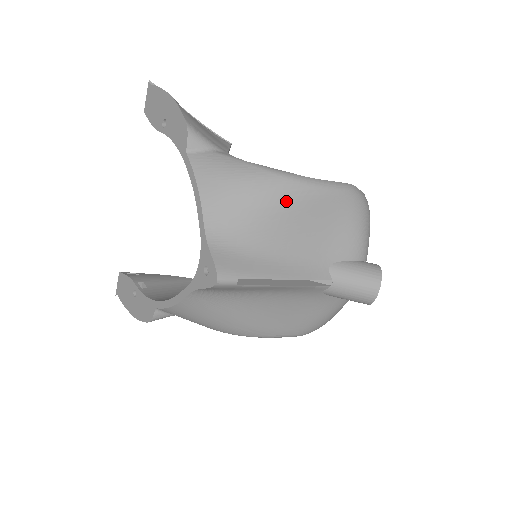
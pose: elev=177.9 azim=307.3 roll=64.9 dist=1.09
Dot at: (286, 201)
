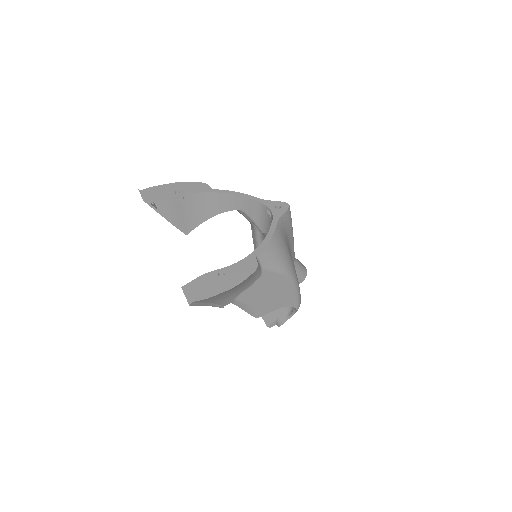
Dot at: occluded
